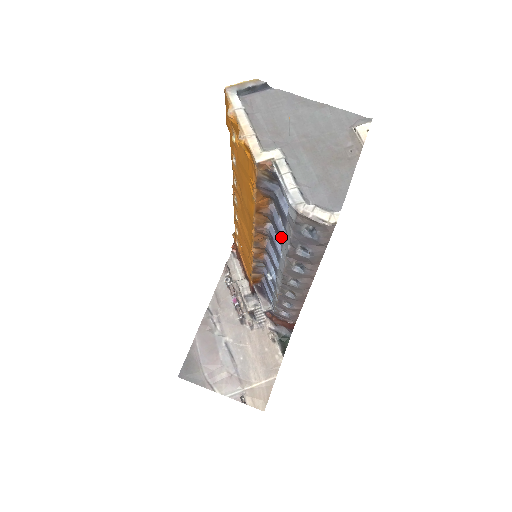
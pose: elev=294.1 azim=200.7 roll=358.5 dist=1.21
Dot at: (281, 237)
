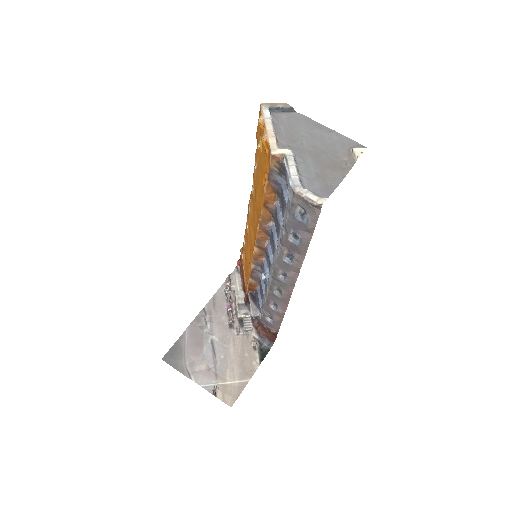
Dot at: (279, 227)
